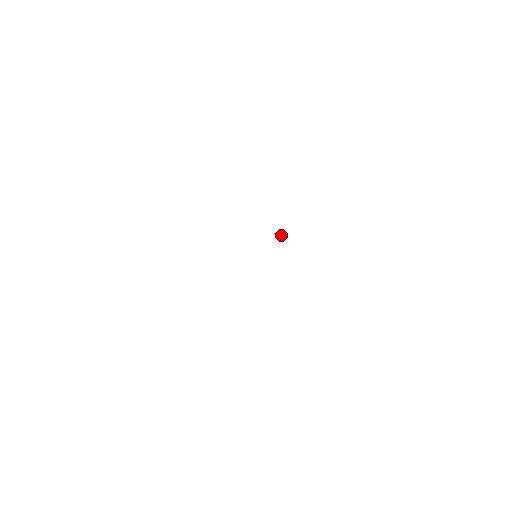
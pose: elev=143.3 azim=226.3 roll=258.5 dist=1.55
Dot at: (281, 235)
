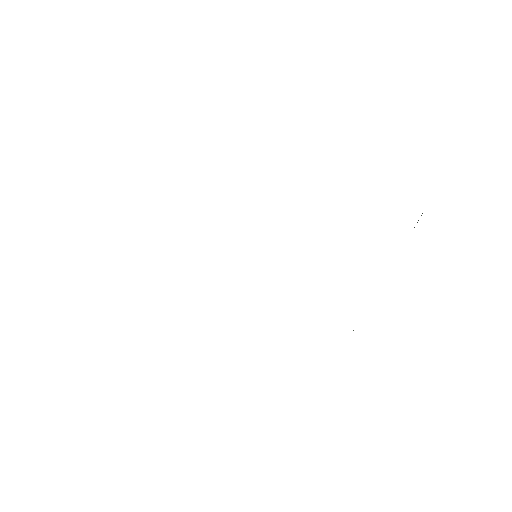
Dot at: occluded
